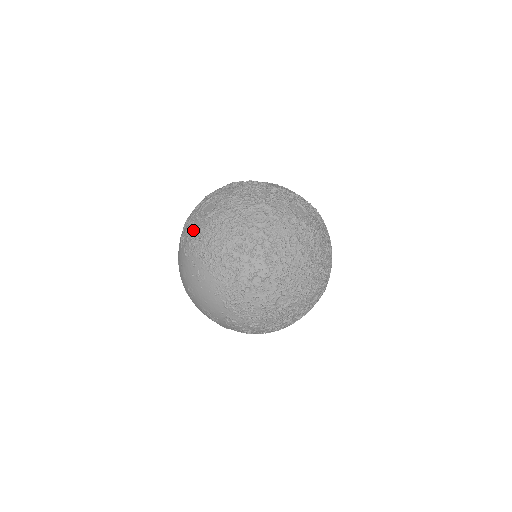
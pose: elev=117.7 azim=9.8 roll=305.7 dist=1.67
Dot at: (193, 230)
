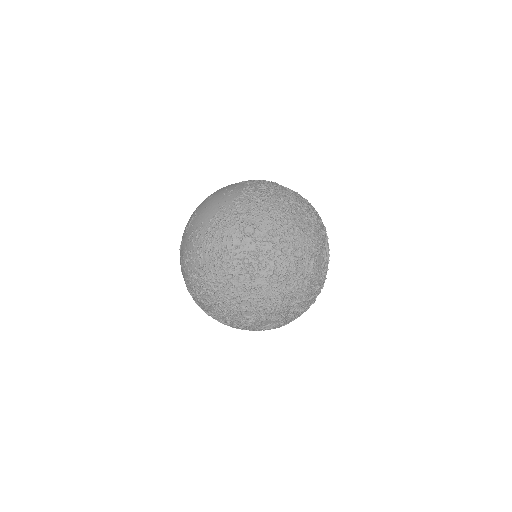
Dot at: (264, 181)
